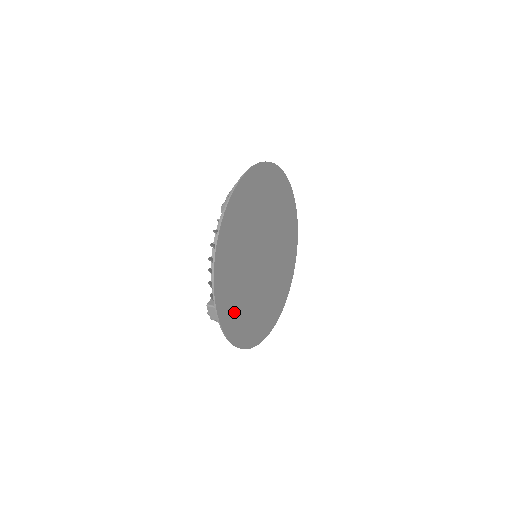
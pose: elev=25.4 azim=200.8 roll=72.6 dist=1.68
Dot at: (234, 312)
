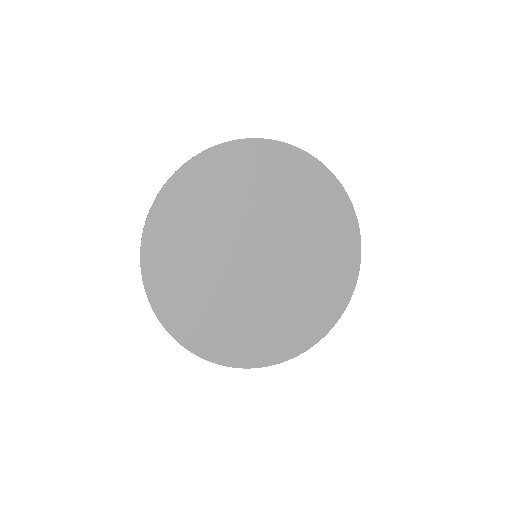
Dot at: (192, 315)
